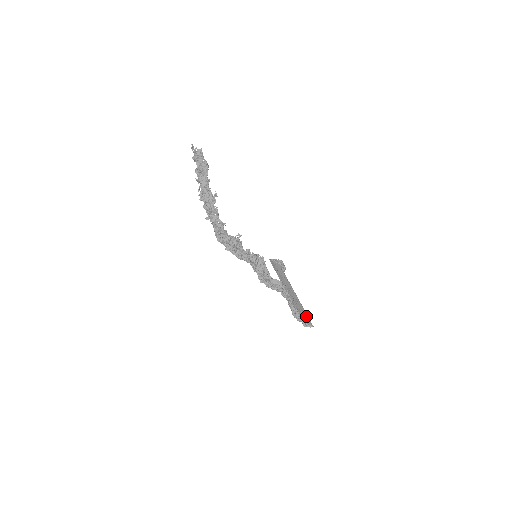
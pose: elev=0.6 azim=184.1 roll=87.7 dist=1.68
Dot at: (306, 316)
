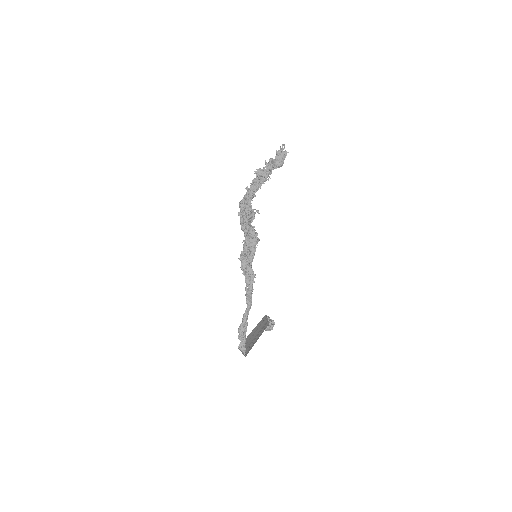
Dot at: (249, 349)
